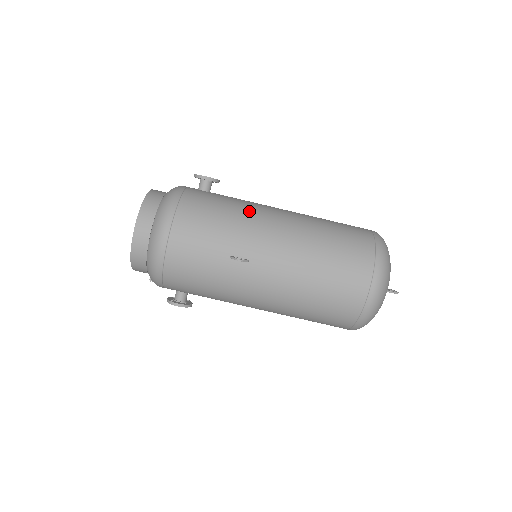
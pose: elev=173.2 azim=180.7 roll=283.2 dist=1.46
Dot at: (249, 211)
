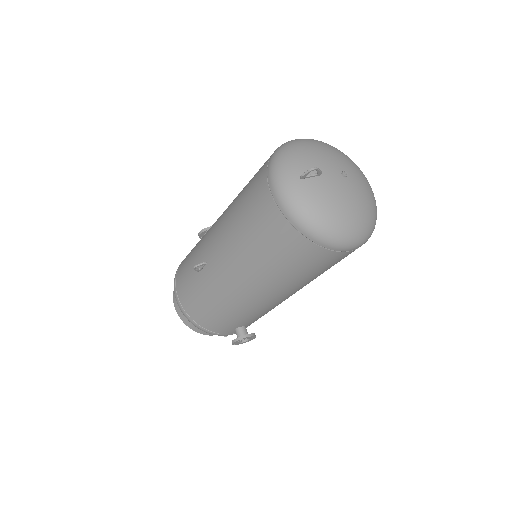
Dot at: occluded
